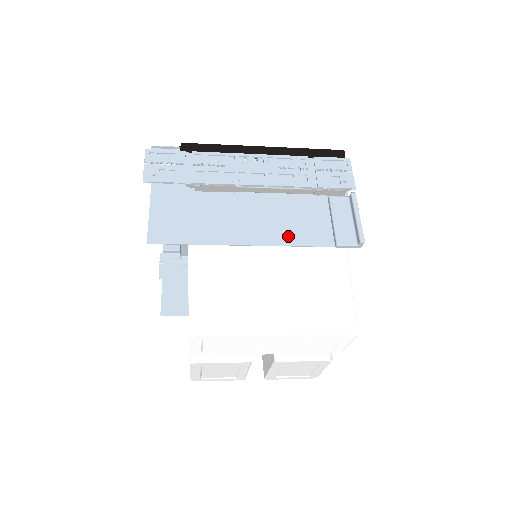
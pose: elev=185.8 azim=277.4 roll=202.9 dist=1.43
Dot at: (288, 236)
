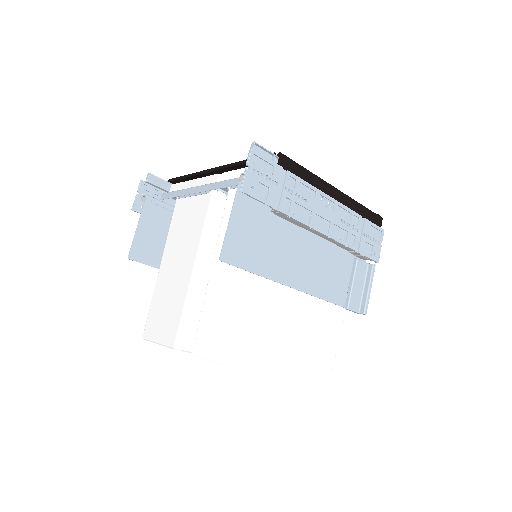
Dot at: (320, 287)
